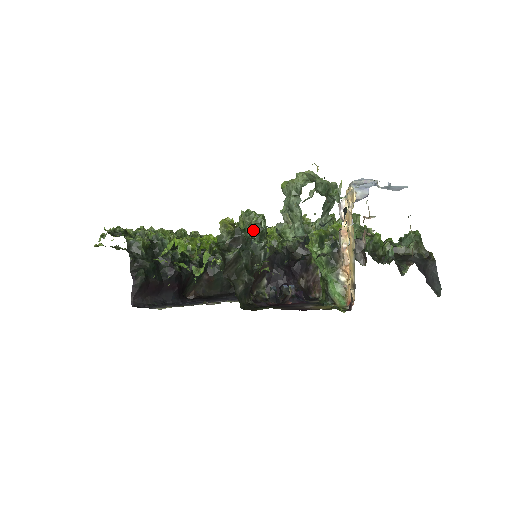
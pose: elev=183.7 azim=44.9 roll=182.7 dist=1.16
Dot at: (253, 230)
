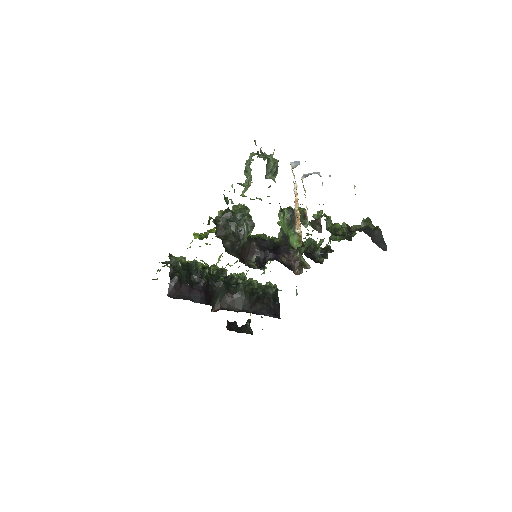
Dot at: (238, 212)
